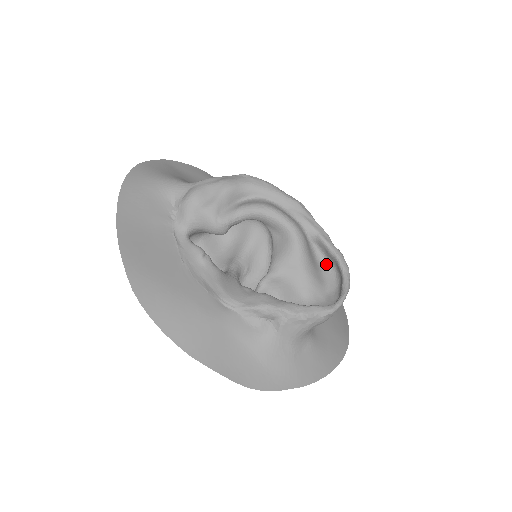
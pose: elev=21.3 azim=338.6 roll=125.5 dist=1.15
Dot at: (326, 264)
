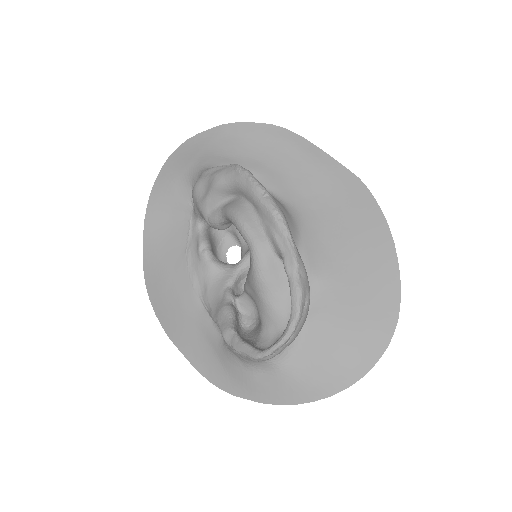
Dot at: occluded
